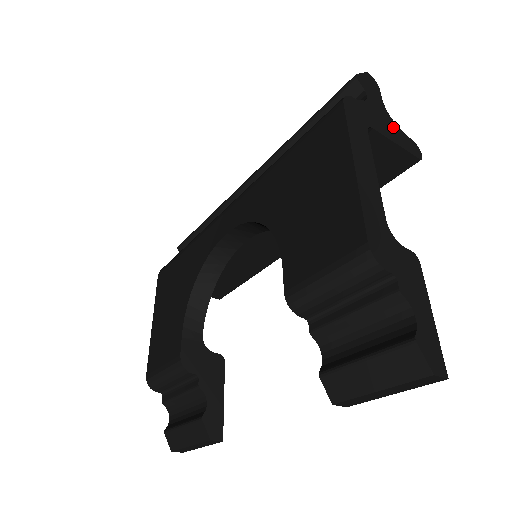
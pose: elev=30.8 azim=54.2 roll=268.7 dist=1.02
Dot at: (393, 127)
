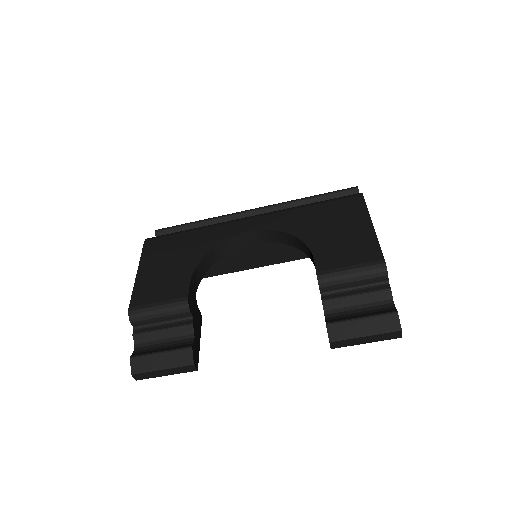
Dot at: occluded
